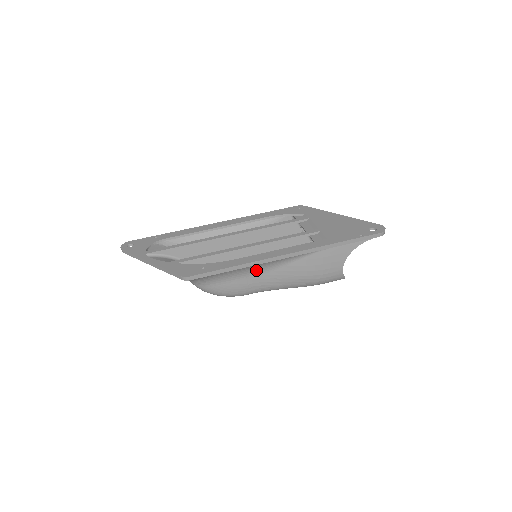
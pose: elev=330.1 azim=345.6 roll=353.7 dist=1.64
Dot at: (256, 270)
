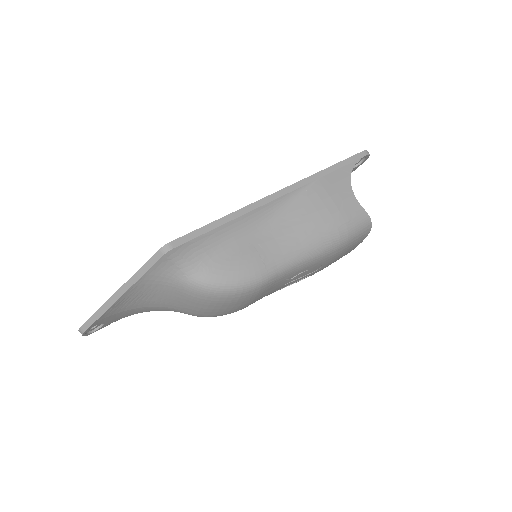
Dot at: (256, 227)
